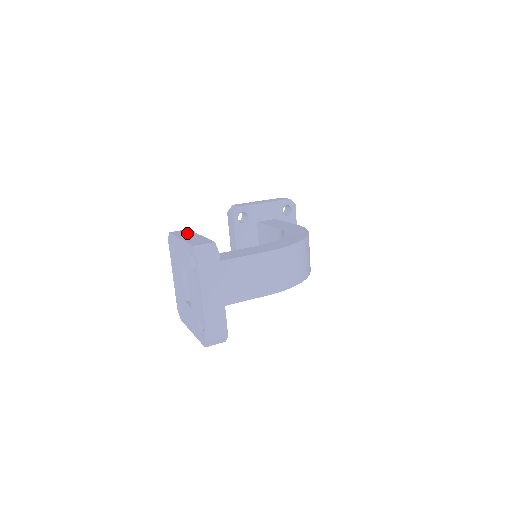
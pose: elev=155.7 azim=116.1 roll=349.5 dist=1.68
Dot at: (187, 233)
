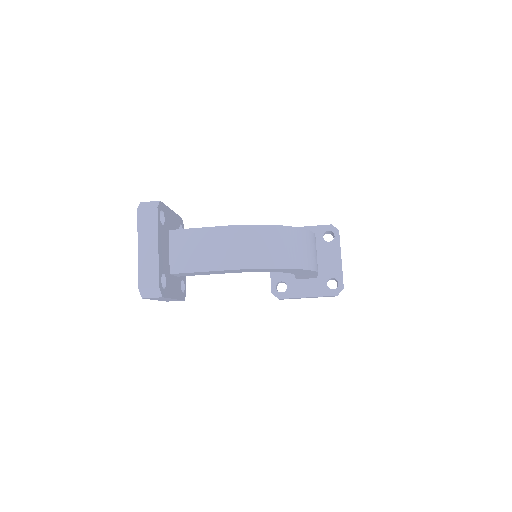
Dot at: occluded
